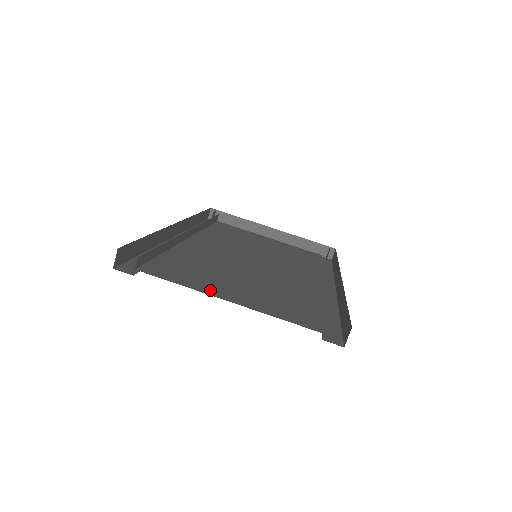
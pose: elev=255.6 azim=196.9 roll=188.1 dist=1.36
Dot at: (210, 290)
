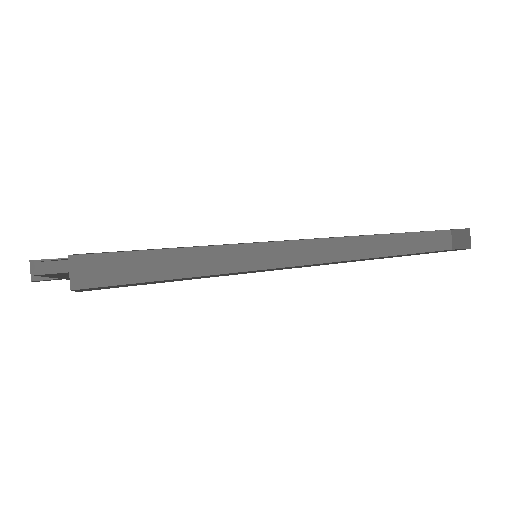
Dot at: (60, 275)
